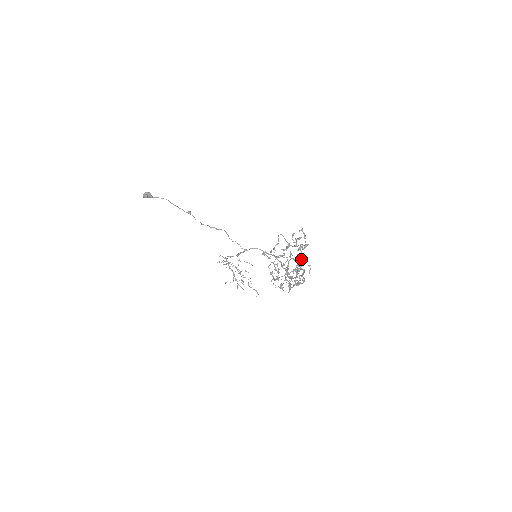
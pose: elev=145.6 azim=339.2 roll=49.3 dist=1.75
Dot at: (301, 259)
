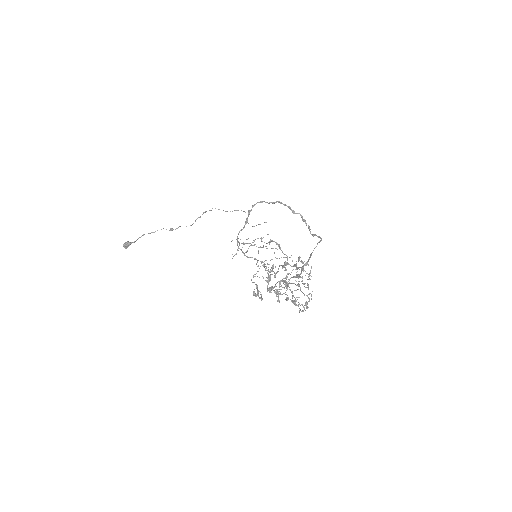
Dot at: (294, 266)
